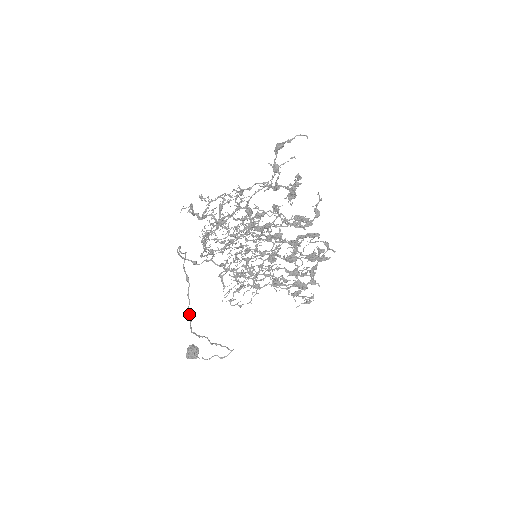
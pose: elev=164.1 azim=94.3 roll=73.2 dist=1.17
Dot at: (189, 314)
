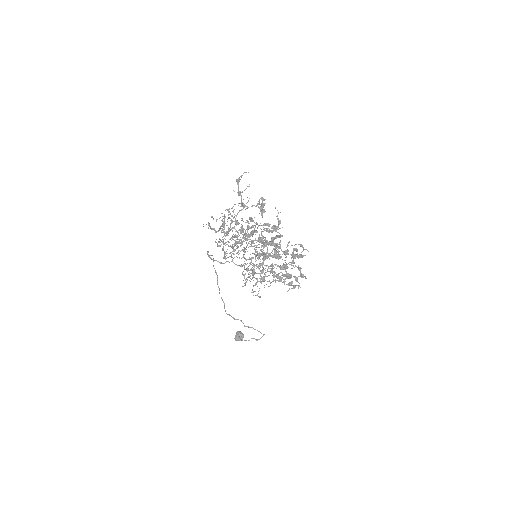
Dot at: (222, 299)
